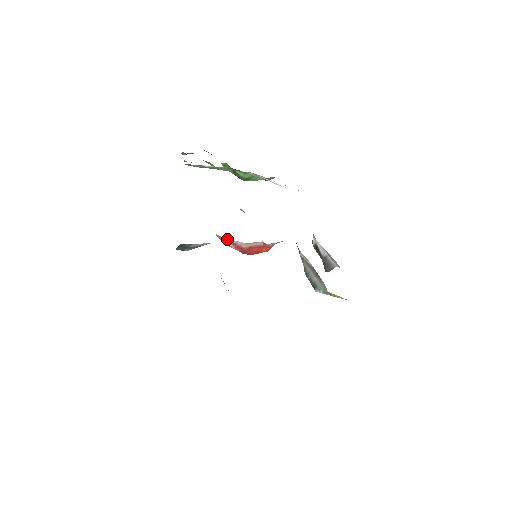
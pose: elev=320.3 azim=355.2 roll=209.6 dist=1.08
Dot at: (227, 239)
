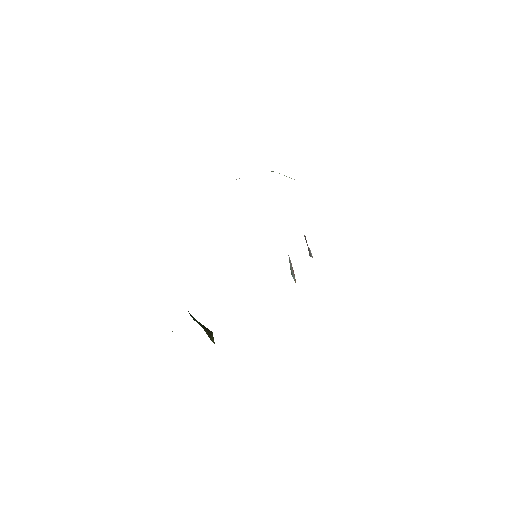
Dot at: occluded
